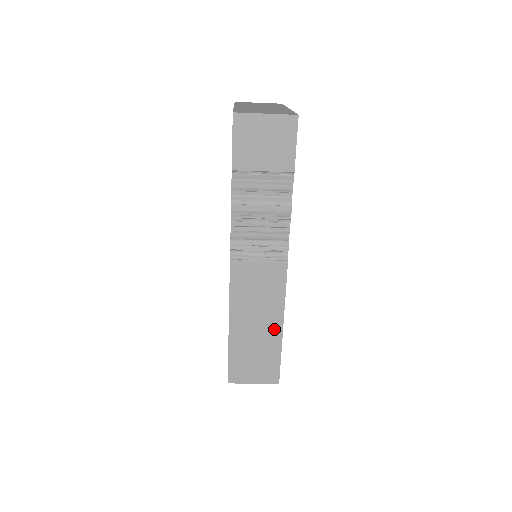
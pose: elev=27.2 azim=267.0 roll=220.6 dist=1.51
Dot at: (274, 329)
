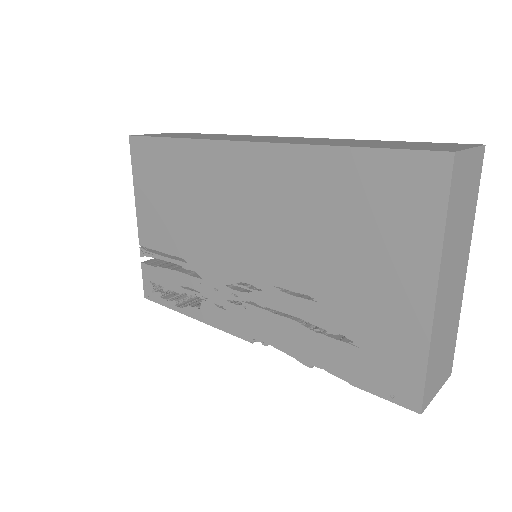
Dot at: occluded
